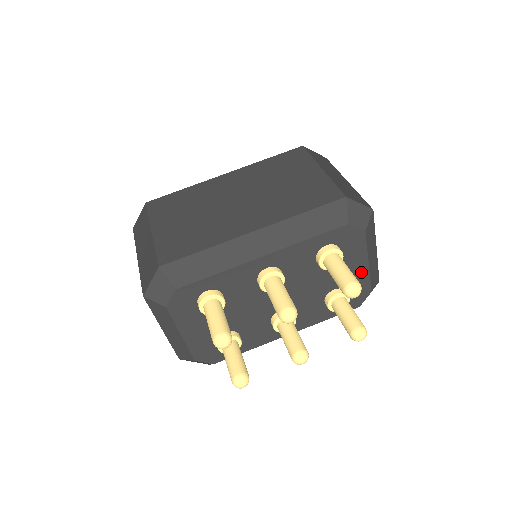
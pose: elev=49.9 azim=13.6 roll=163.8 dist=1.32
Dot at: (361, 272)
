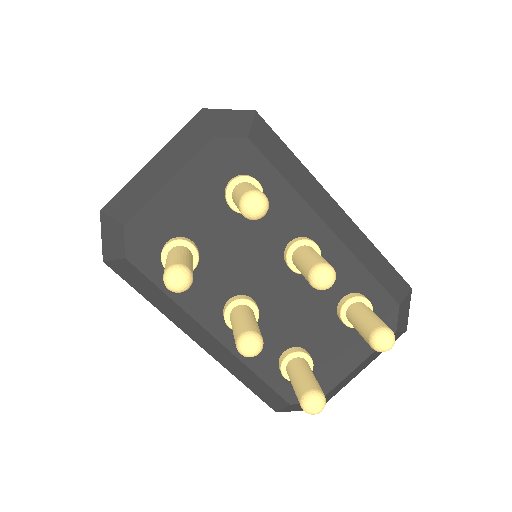
Dot at: (342, 367)
